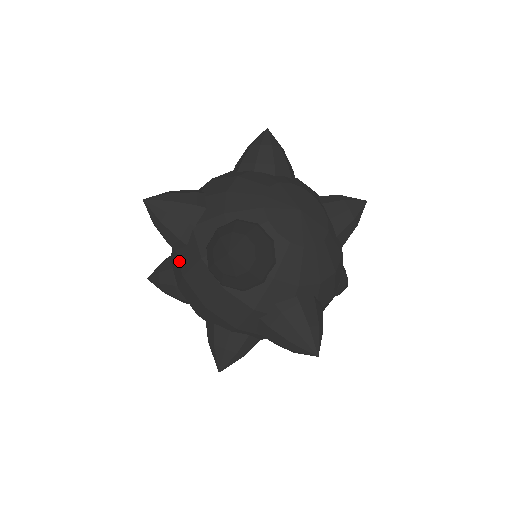
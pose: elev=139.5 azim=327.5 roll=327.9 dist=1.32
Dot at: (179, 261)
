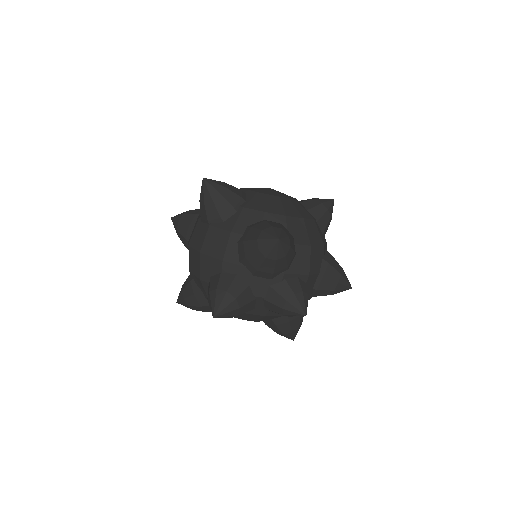
Dot at: (188, 242)
